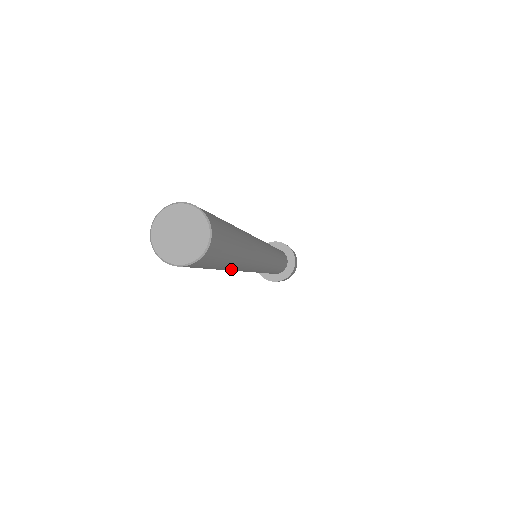
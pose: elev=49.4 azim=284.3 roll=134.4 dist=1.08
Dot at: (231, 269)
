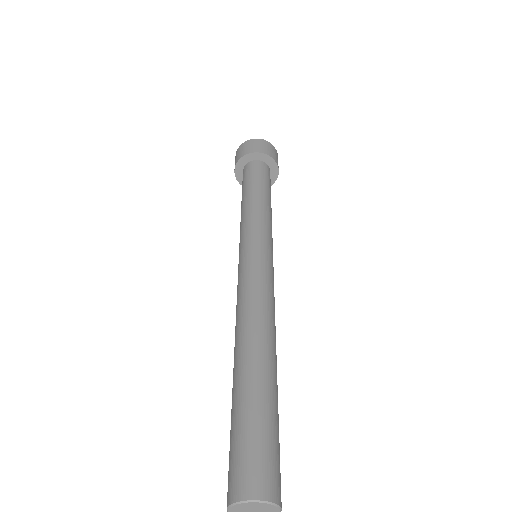
Dot at: occluded
